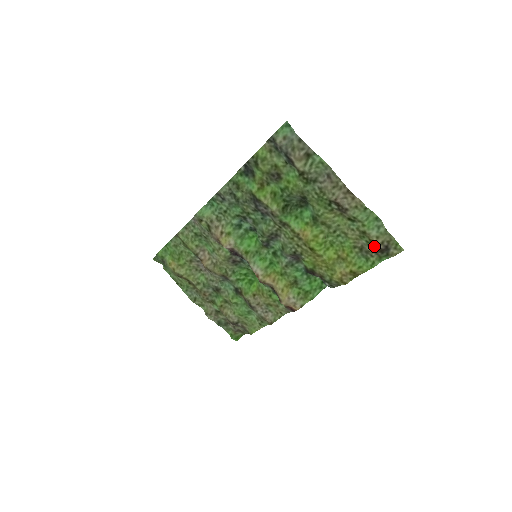
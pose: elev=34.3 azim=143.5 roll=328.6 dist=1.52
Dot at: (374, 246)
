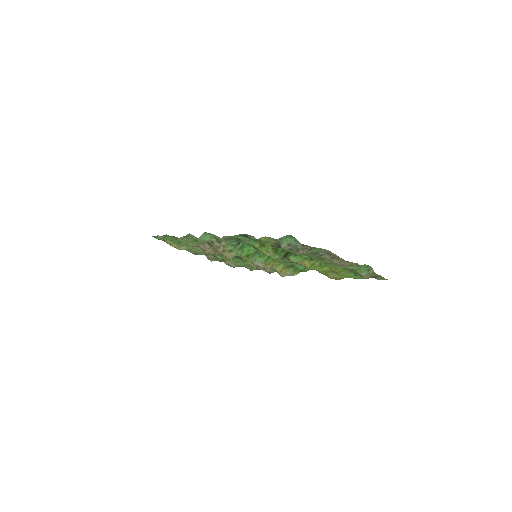
Dot at: (364, 278)
